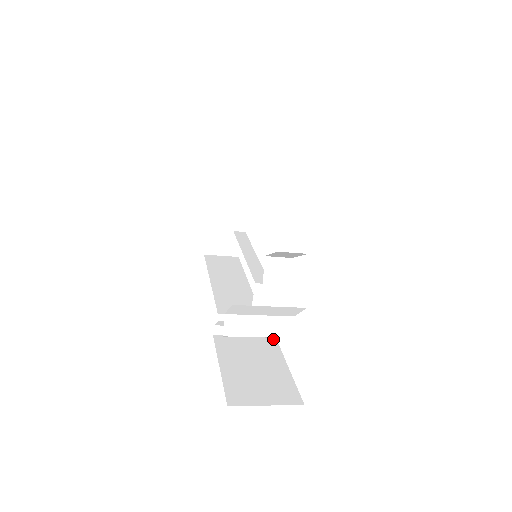
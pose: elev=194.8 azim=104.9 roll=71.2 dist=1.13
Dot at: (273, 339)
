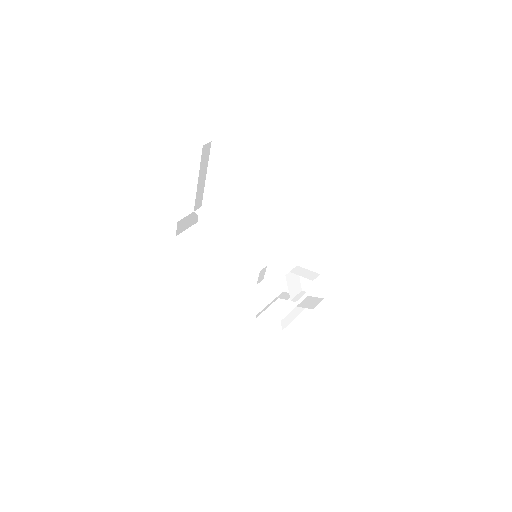
Dot at: occluded
